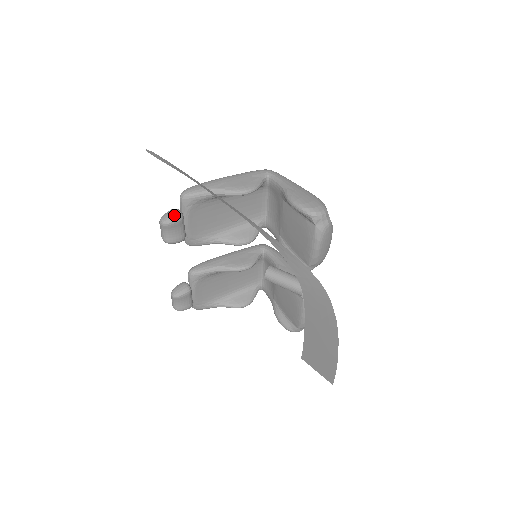
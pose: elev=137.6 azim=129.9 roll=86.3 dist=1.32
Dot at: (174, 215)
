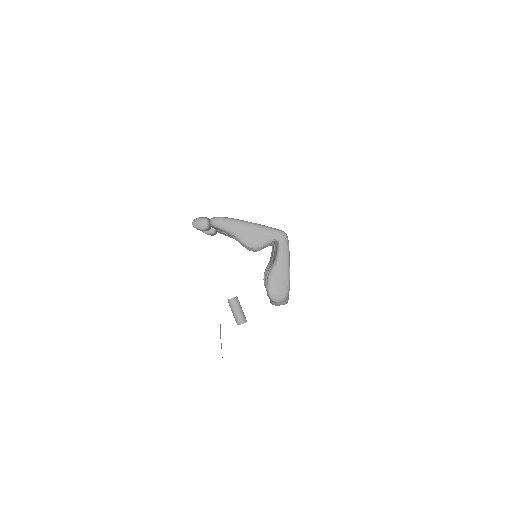
Dot at: (202, 226)
